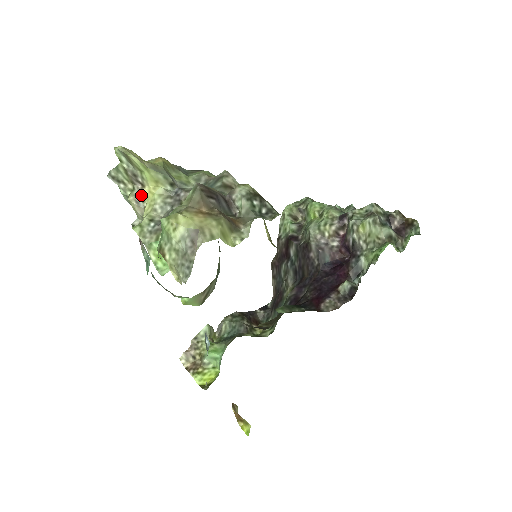
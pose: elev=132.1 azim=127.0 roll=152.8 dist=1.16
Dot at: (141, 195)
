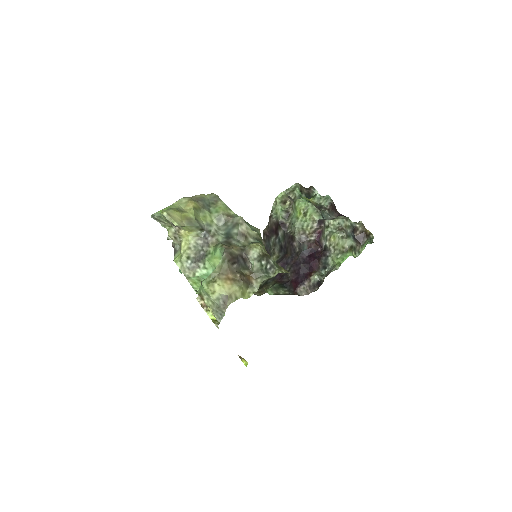
Dot at: (178, 234)
